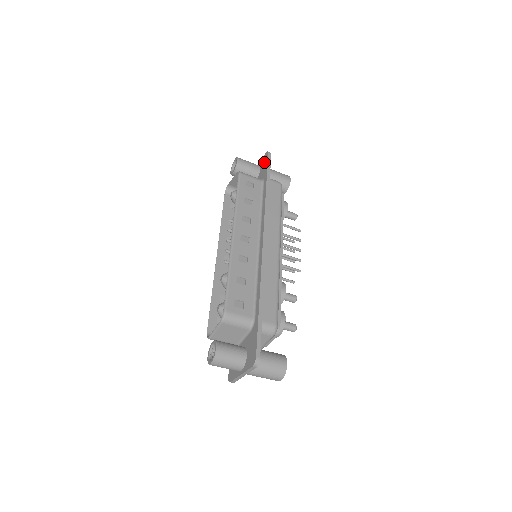
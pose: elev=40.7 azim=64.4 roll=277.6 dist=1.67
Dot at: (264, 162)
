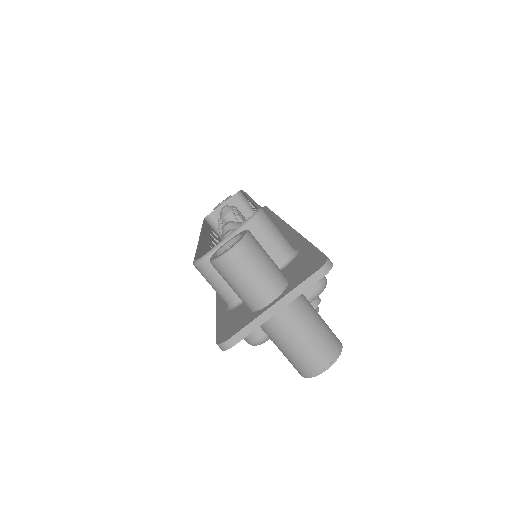
Dot at: occluded
